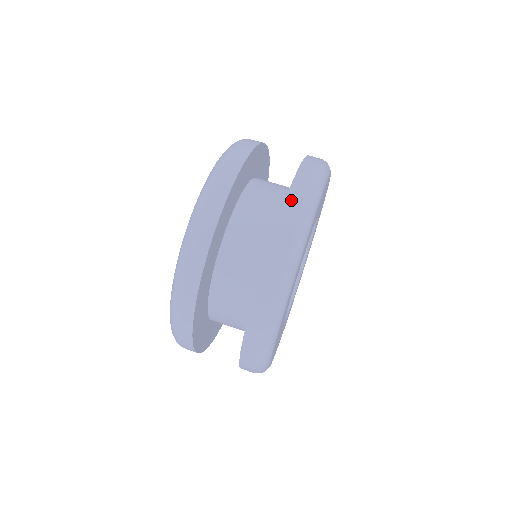
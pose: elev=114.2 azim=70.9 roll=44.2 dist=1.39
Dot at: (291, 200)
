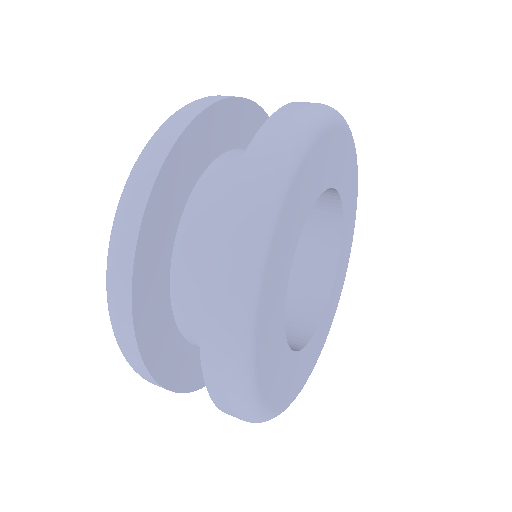
Dot at: (271, 124)
